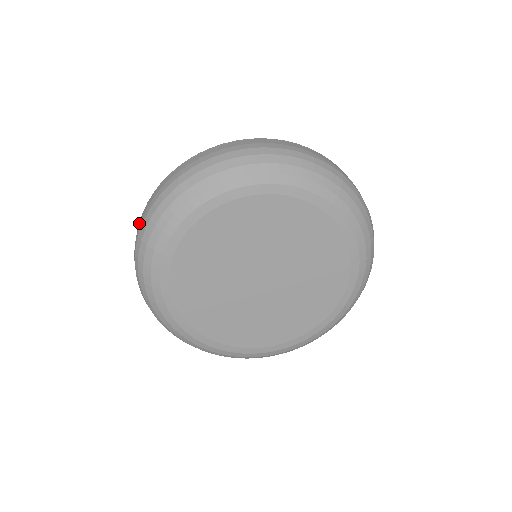
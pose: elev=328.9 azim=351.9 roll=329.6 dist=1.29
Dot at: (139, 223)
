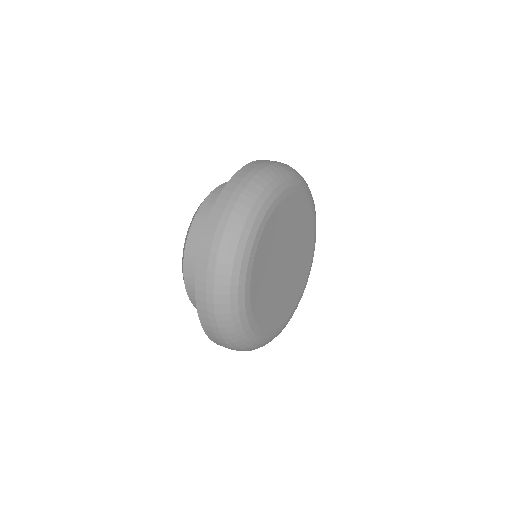
Dot at: (239, 175)
